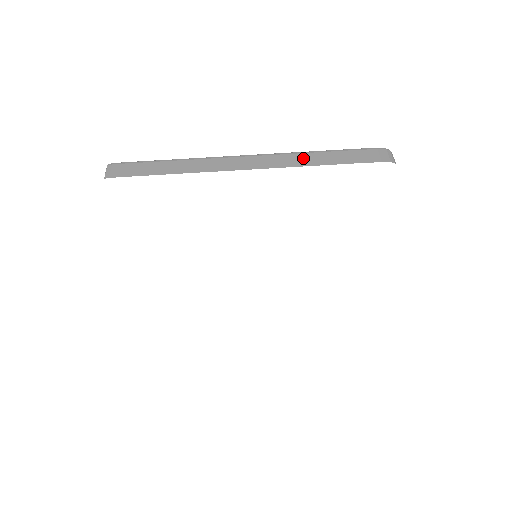
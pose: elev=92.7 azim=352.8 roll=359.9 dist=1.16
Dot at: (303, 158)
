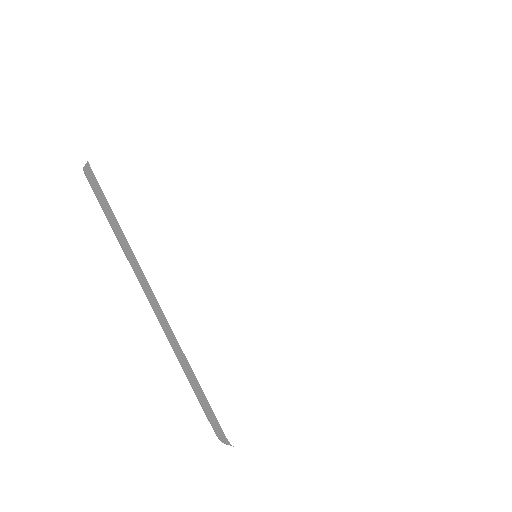
Dot at: occluded
